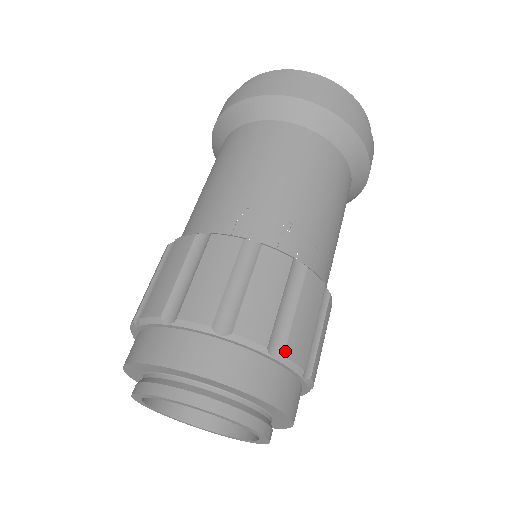
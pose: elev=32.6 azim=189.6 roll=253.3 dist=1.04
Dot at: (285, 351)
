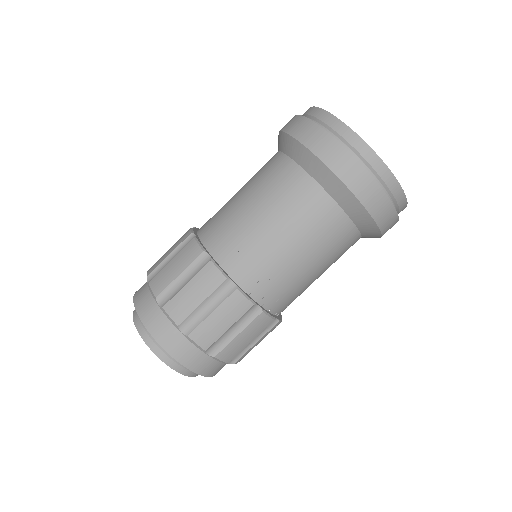
Dot at: (217, 355)
